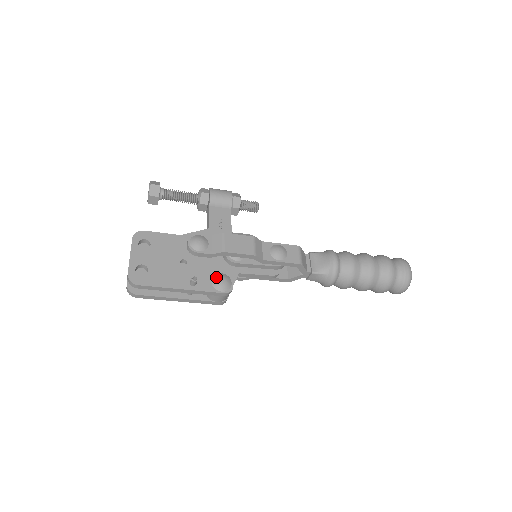
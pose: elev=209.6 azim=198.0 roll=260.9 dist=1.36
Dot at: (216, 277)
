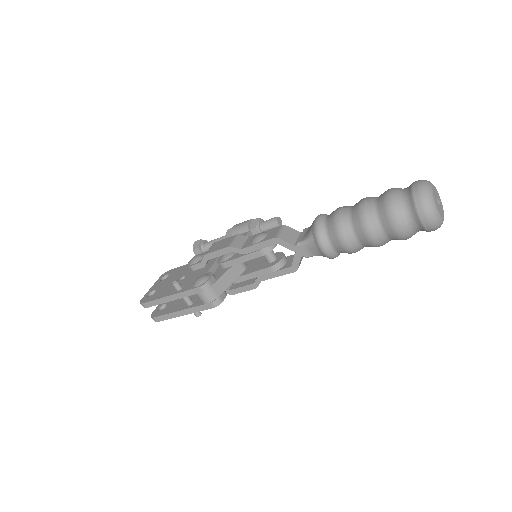
Dot at: (197, 278)
